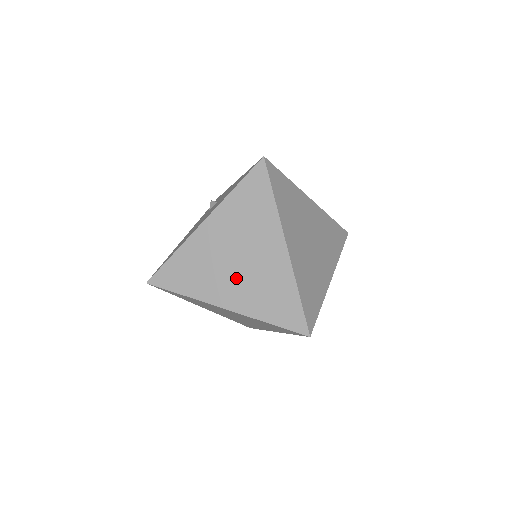
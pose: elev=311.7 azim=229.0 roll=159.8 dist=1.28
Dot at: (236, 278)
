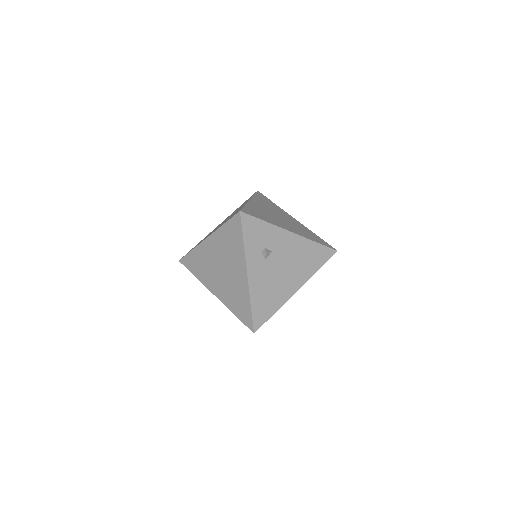
Dot at: occluded
